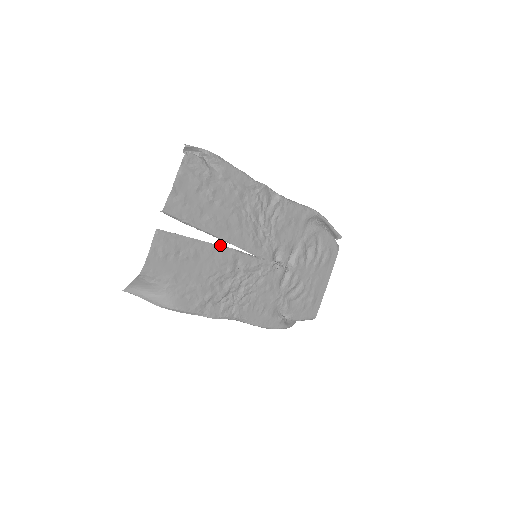
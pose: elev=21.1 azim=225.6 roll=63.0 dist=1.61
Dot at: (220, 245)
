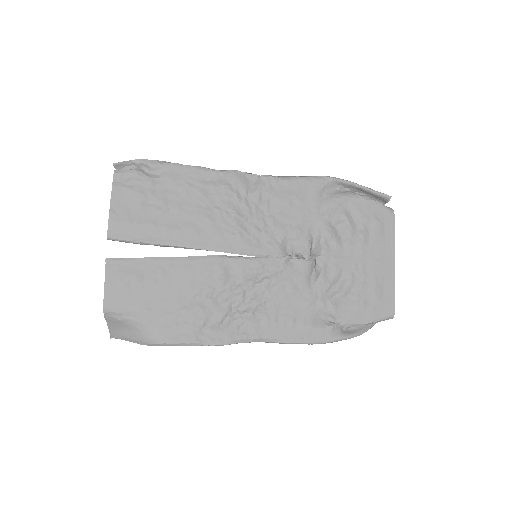
Dot at: (196, 256)
